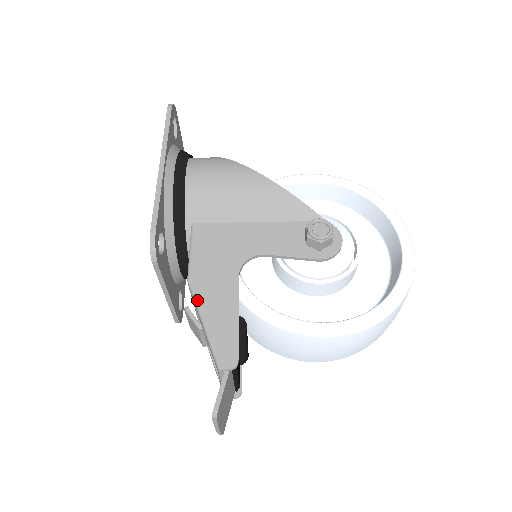
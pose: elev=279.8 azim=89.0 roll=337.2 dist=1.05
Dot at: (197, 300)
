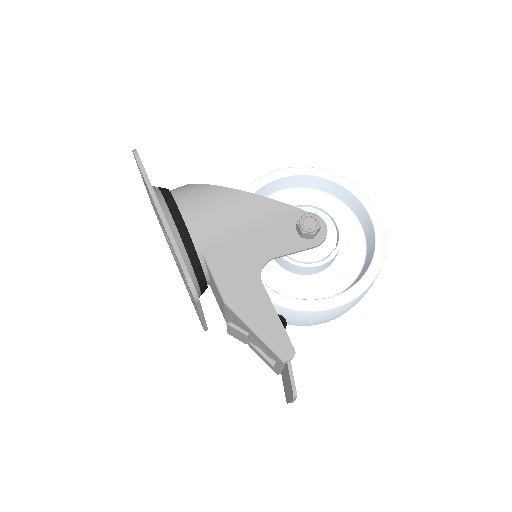
Dot at: (241, 316)
